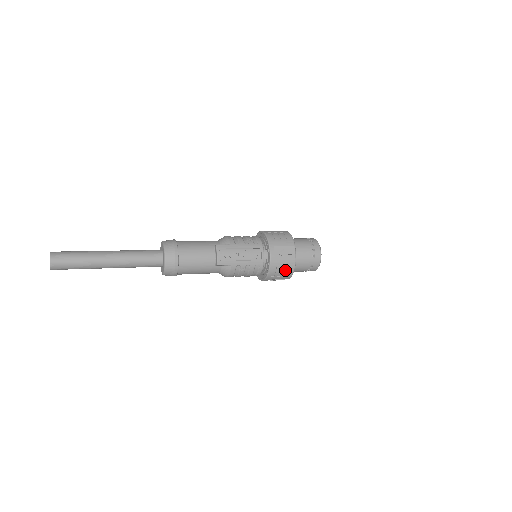
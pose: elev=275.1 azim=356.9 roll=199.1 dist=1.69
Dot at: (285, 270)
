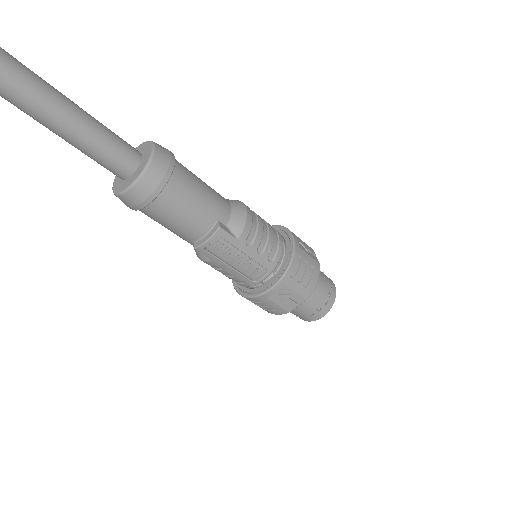
Dot at: (267, 307)
